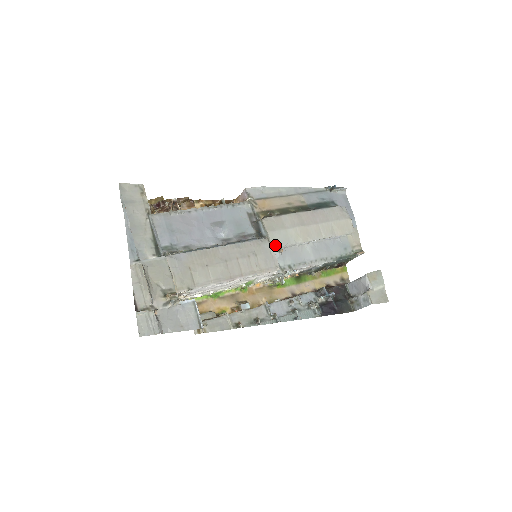
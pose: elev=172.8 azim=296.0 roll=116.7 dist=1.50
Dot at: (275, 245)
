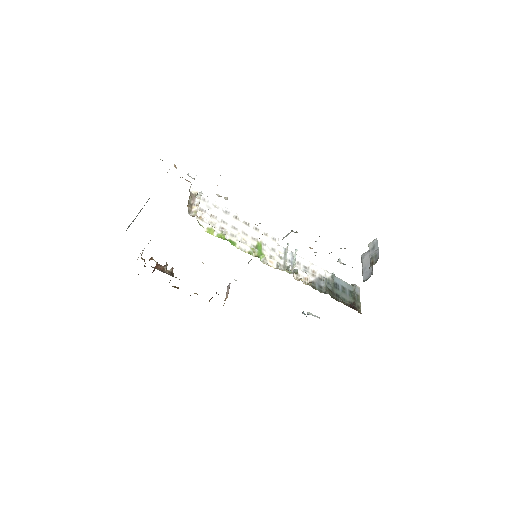
Dot at: occluded
